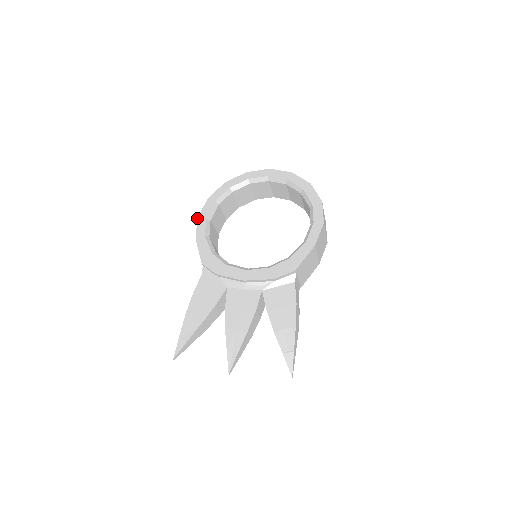
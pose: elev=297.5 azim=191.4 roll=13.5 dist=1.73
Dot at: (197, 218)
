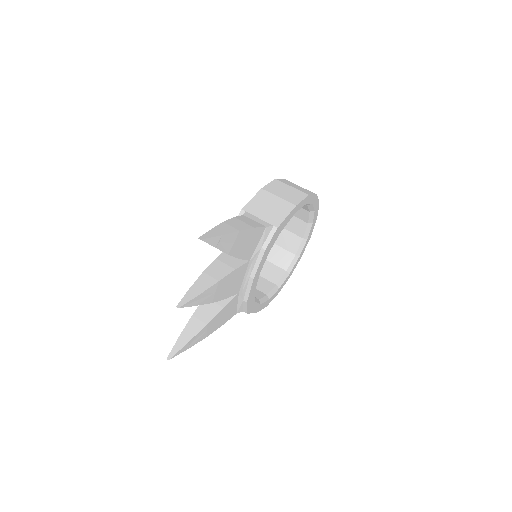
Dot at: occluded
